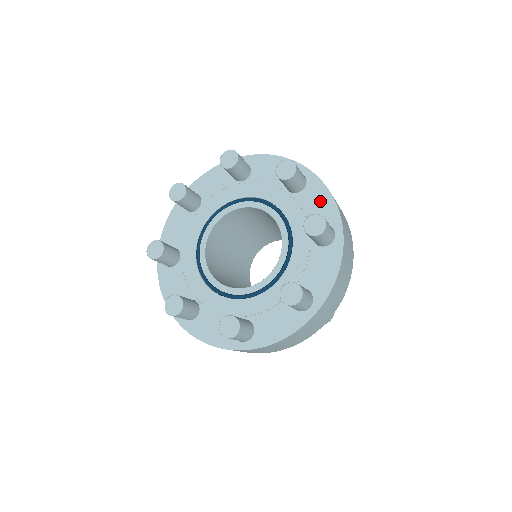
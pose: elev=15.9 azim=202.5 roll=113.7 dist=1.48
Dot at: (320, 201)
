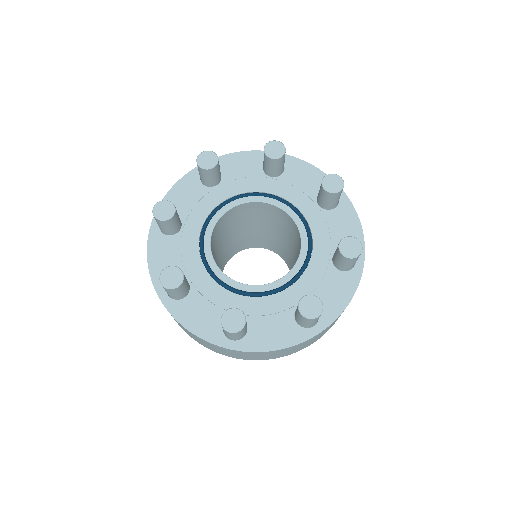
Dot at: (306, 174)
